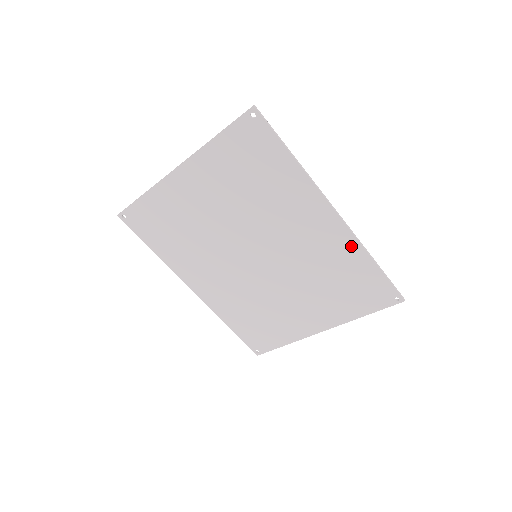
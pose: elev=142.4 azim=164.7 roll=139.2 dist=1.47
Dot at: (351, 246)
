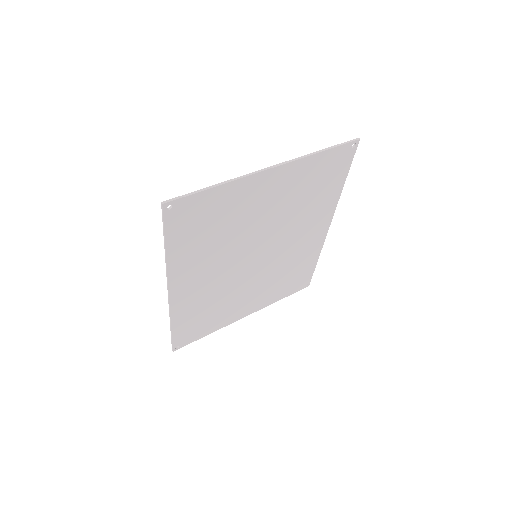
Dot at: (317, 249)
